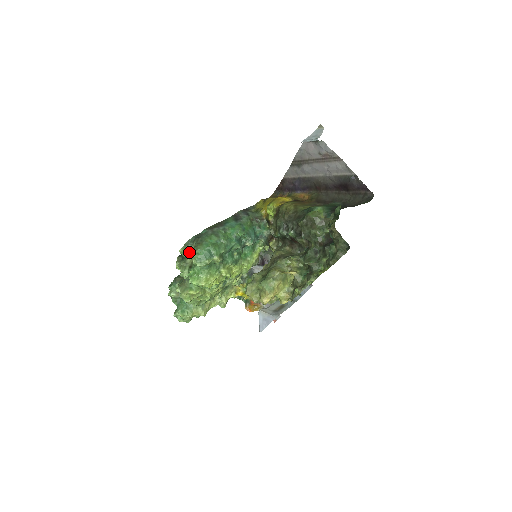
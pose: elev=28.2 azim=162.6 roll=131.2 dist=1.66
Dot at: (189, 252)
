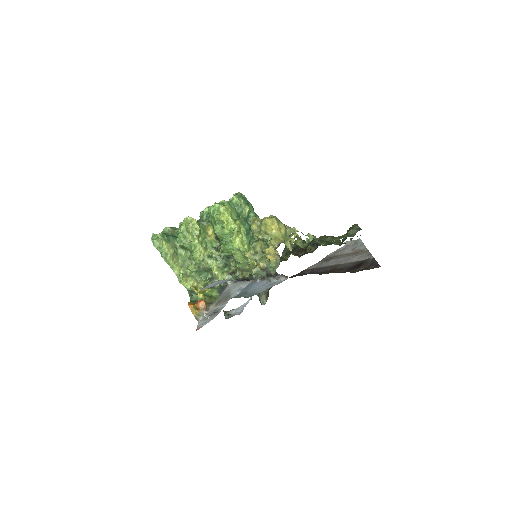
Dot at: occluded
